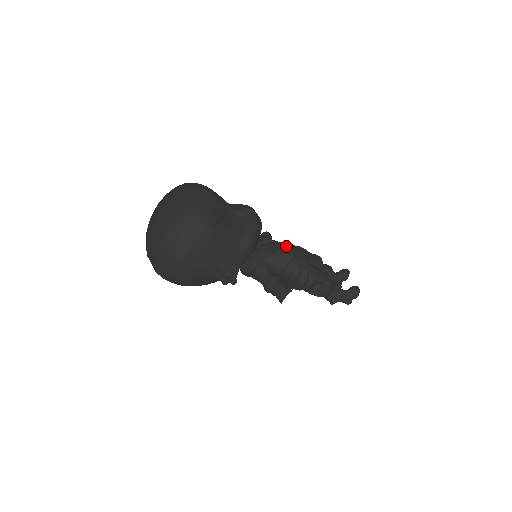
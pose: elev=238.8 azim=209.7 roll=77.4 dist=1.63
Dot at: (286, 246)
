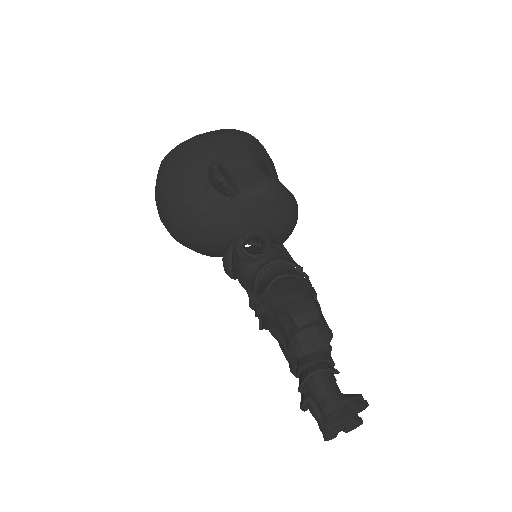
Dot at: occluded
